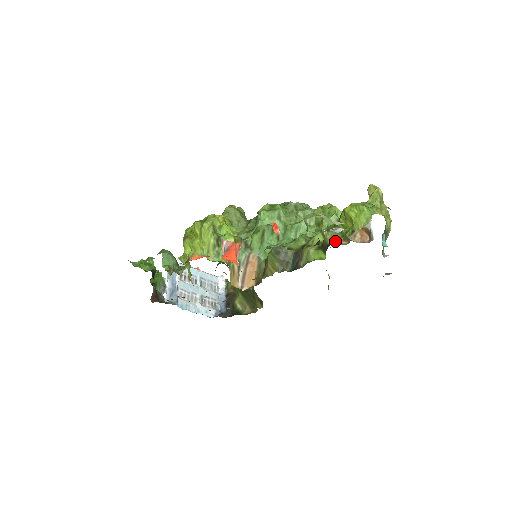
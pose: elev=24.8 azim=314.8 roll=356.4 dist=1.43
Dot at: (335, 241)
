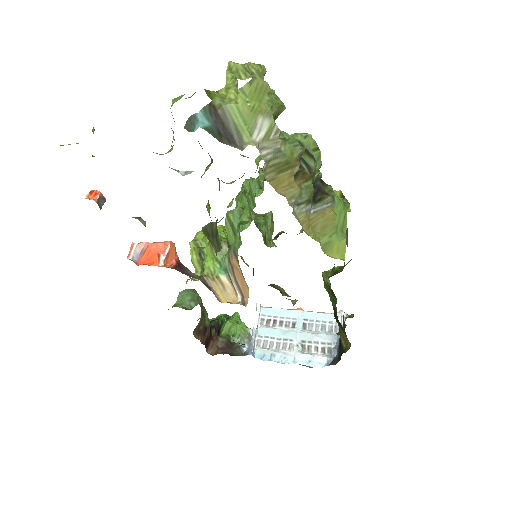
Dot at: (188, 172)
